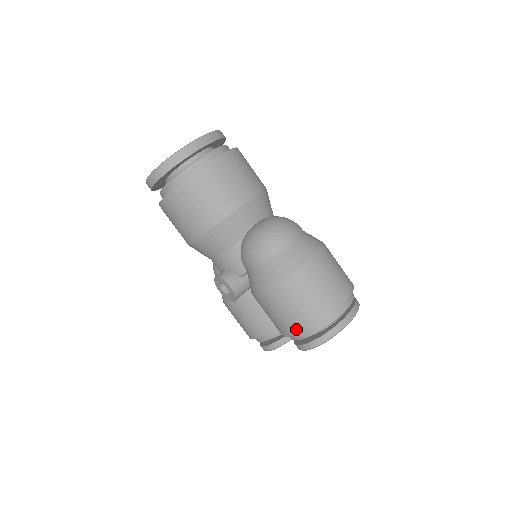
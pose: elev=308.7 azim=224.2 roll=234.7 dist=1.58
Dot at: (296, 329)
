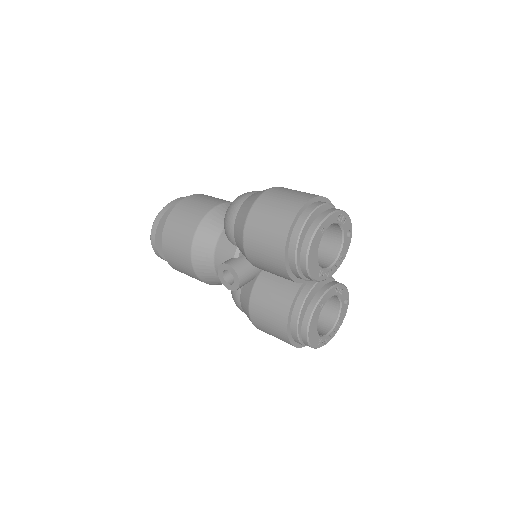
Dot at: (282, 238)
